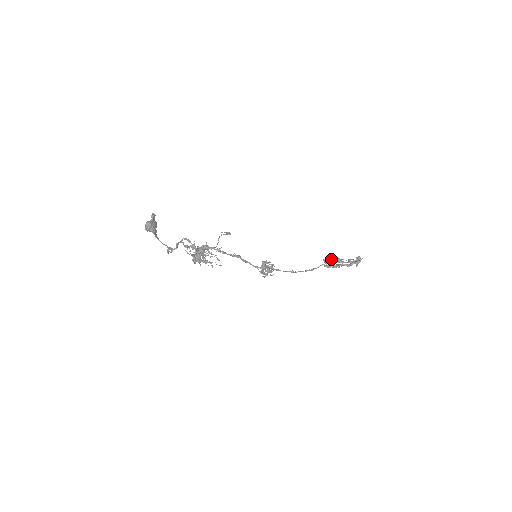
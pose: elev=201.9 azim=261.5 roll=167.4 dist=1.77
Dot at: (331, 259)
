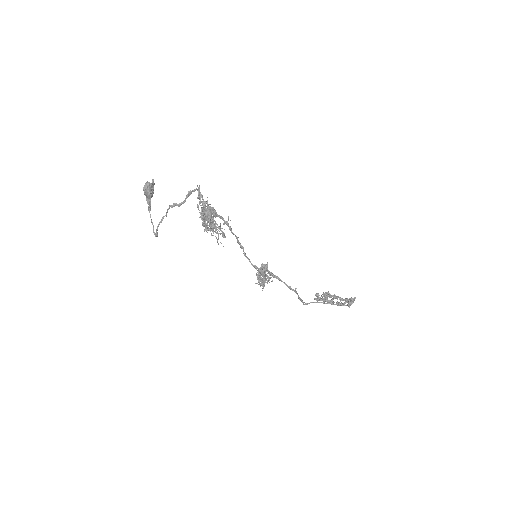
Dot at: (325, 292)
